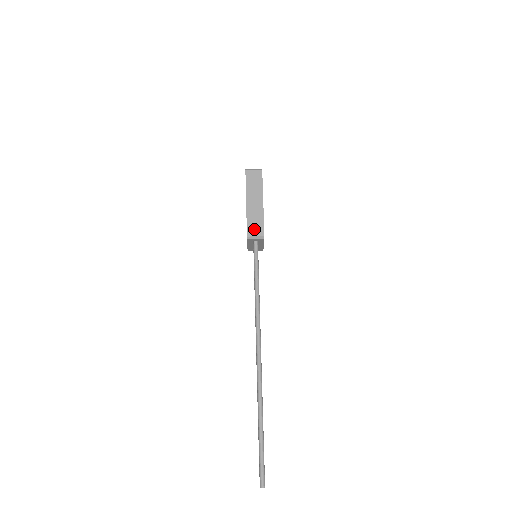
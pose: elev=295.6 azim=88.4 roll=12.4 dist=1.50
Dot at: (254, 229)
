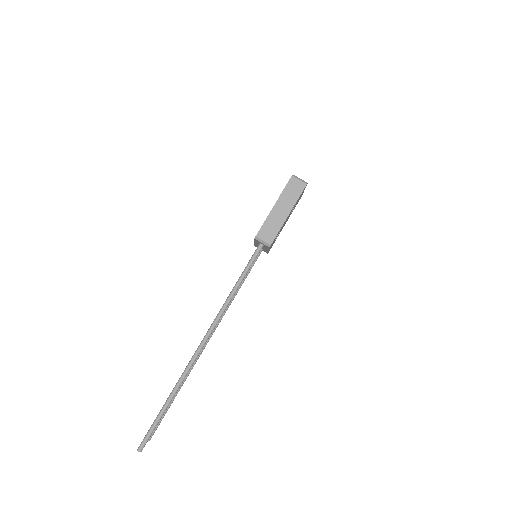
Dot at: (266, 233)
